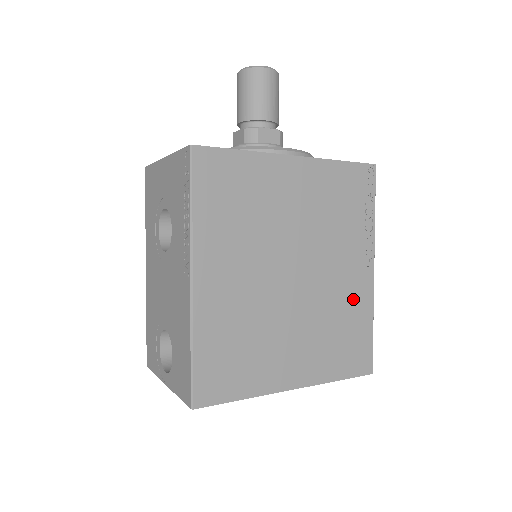
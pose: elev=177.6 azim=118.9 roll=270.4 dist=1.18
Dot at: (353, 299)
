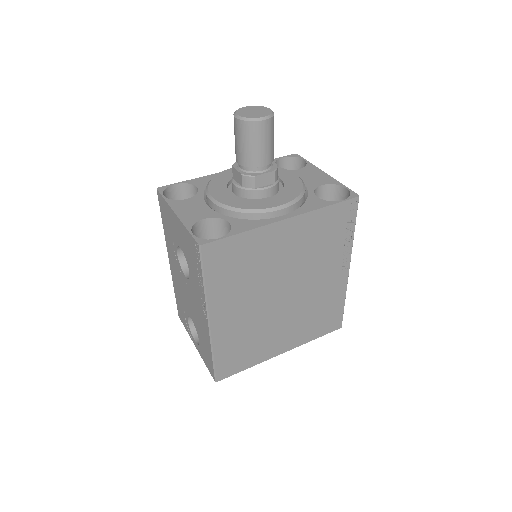
Dot at: (330, 292)
